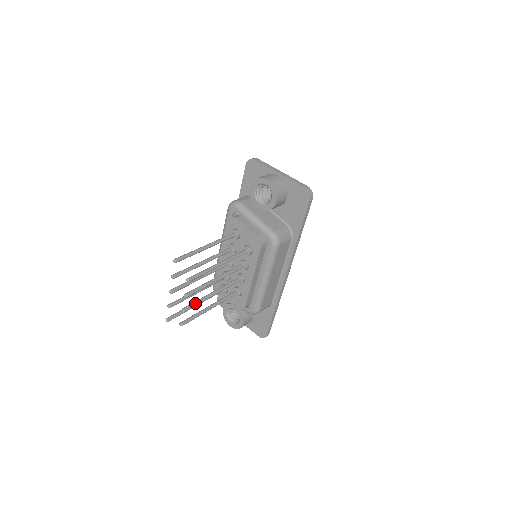
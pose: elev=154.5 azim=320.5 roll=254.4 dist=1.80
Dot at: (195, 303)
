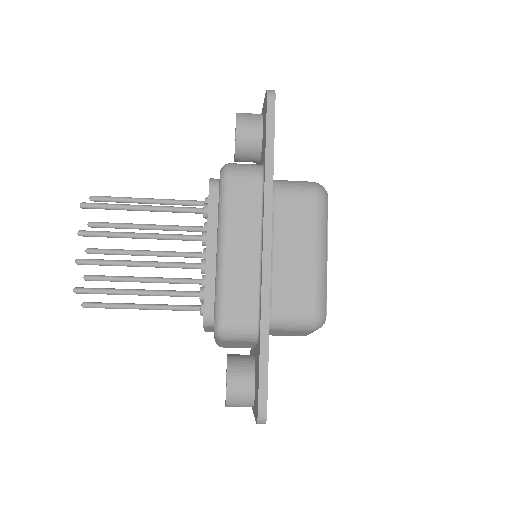
Dot at: (100, 259)
